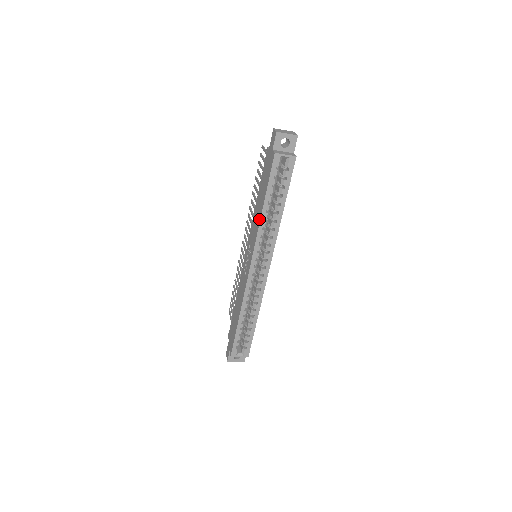
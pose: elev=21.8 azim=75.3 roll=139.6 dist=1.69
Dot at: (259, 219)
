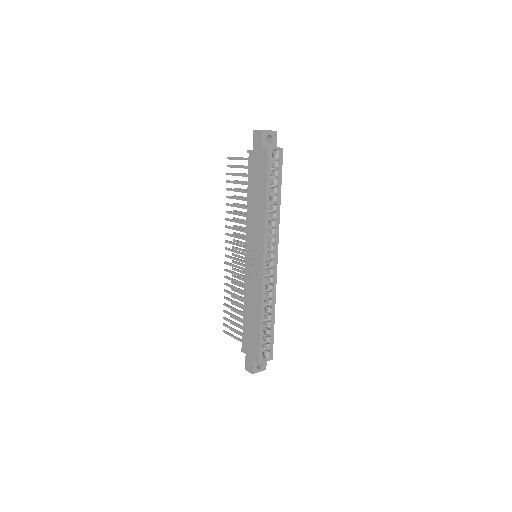
Dot at: (263, 213)
